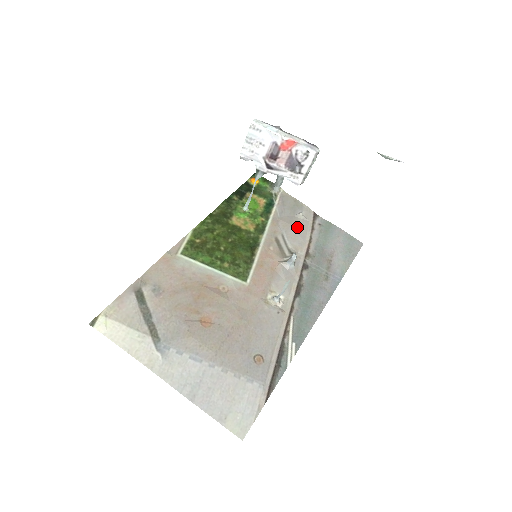
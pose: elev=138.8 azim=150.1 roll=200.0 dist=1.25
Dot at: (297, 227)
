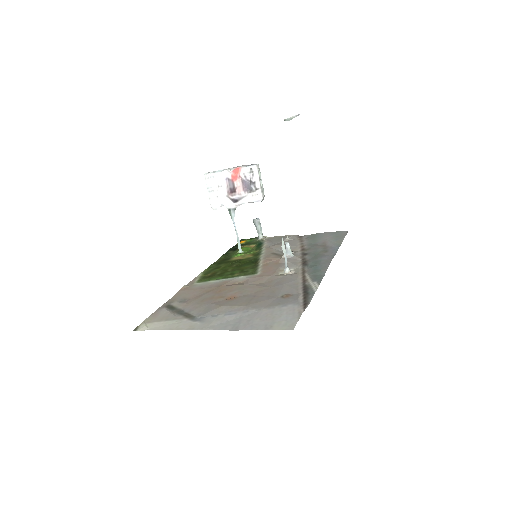
Dot at: occluded
